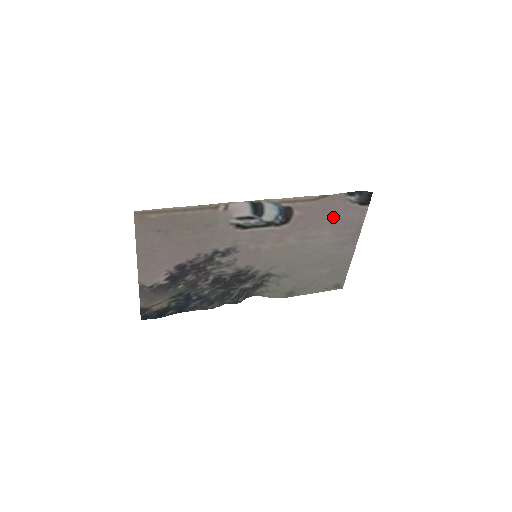
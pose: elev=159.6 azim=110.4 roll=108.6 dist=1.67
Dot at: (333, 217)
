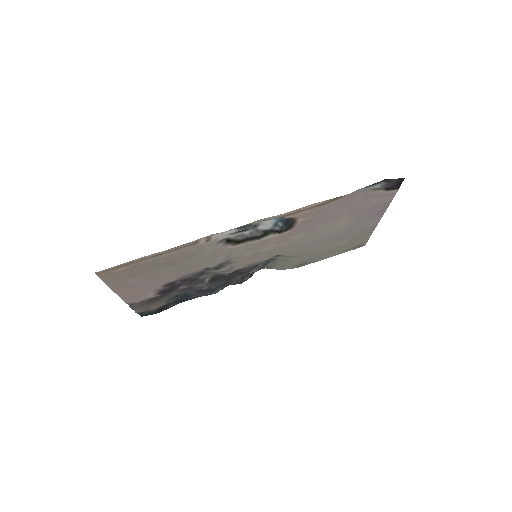
Dot at: (350, 209)
